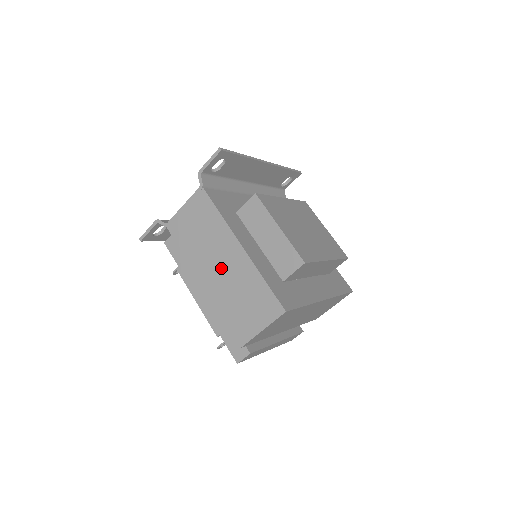
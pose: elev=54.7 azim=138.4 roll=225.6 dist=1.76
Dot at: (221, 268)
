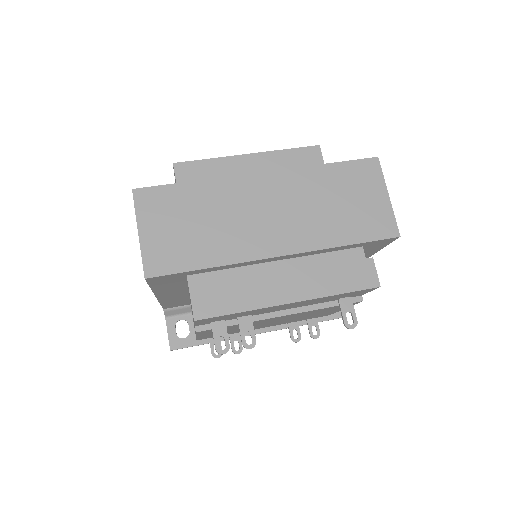
Dot at: occluded
